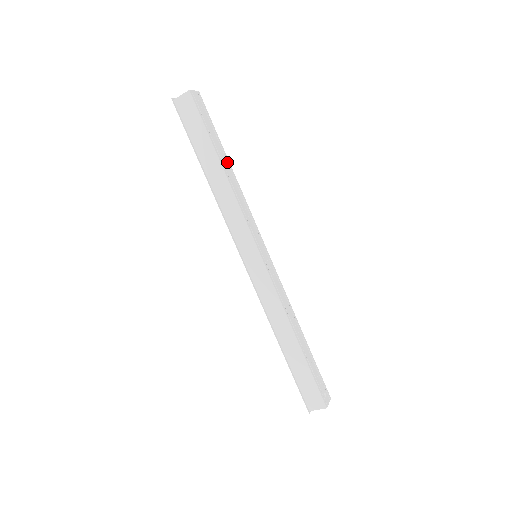
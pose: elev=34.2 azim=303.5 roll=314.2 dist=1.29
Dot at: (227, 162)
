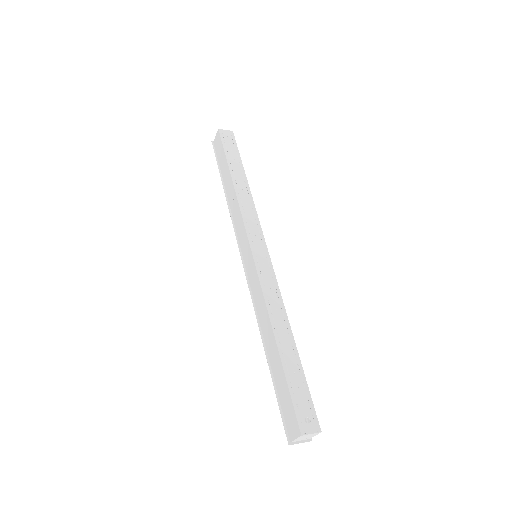
Dot at: (243, 177)
